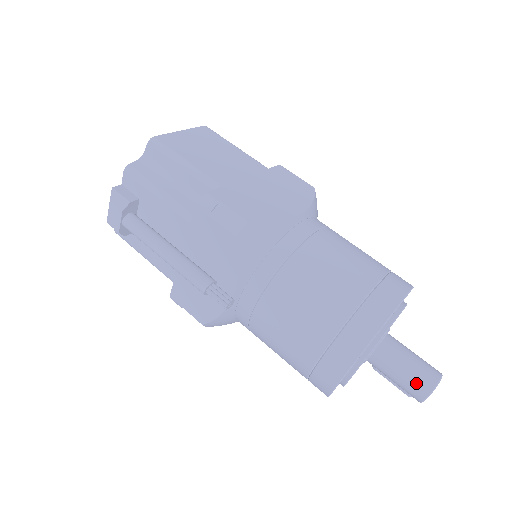
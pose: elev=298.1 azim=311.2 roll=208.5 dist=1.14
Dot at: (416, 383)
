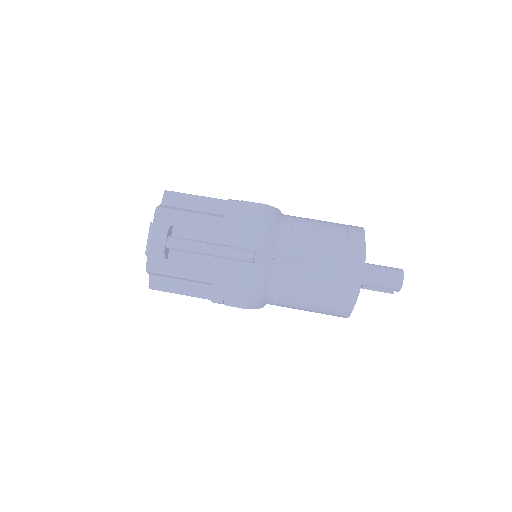
Dot at: (393, 275)
